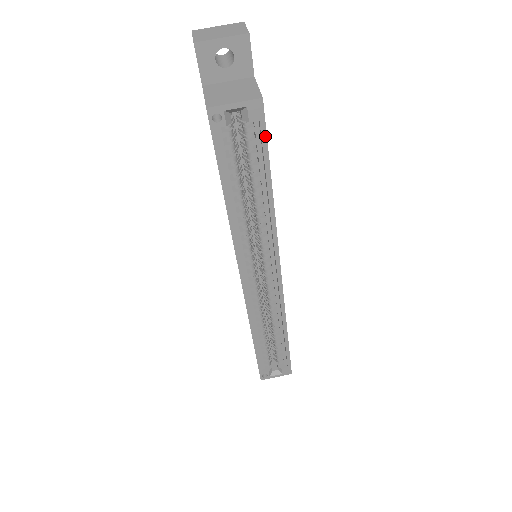
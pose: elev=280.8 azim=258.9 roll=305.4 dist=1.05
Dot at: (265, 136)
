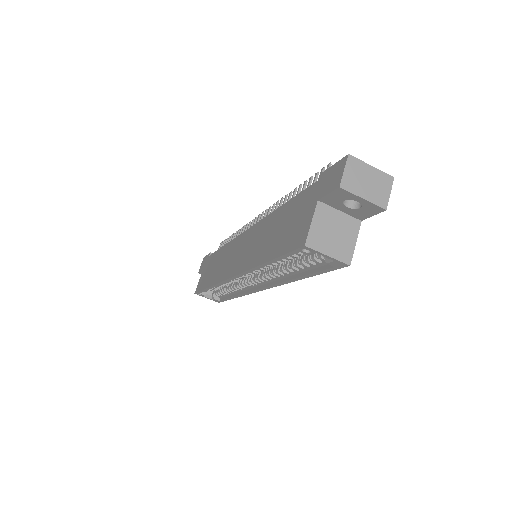
Dot at: (329, 270)
